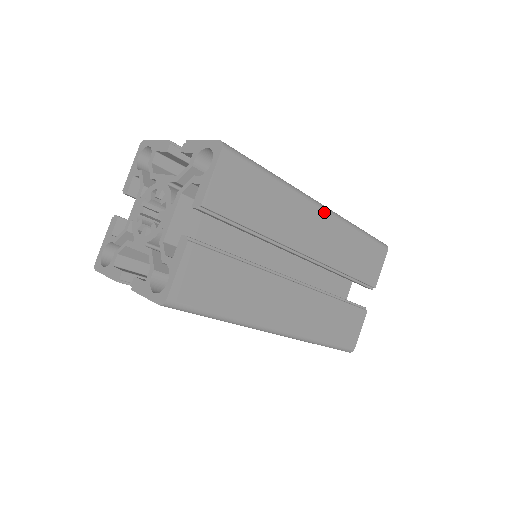
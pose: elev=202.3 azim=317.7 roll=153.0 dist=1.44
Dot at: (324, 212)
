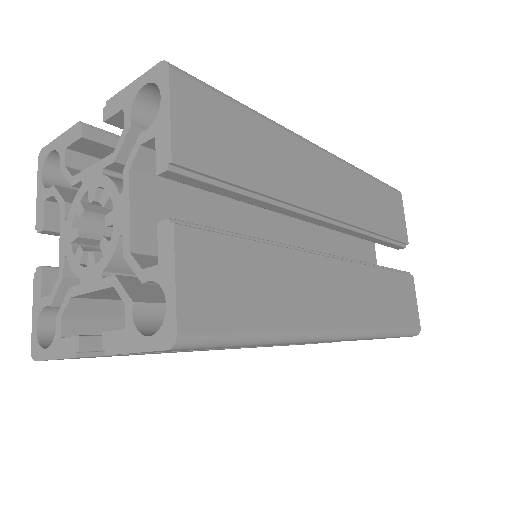
Dot at: (336, 340)
